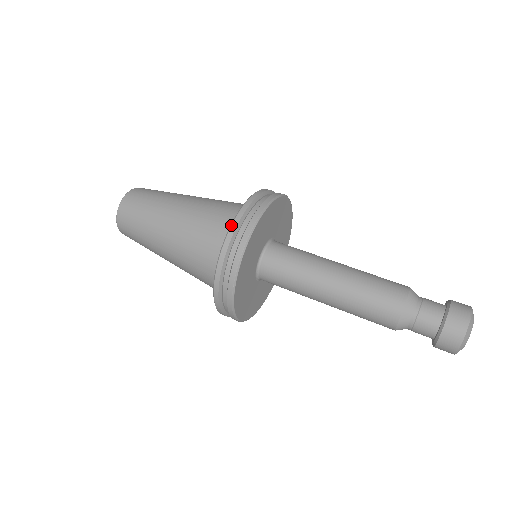
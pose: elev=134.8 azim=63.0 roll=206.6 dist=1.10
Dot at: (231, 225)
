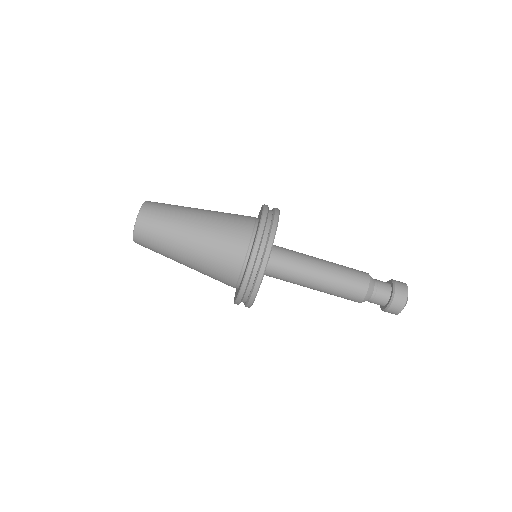
Dot at: occluded
